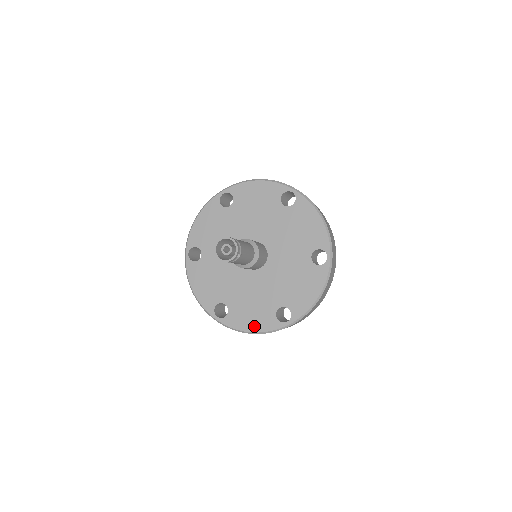
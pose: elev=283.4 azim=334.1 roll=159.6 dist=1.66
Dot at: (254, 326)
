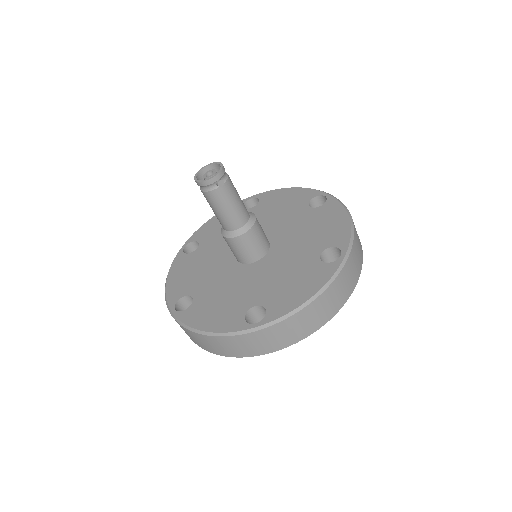
Dot at: (211, 324)
